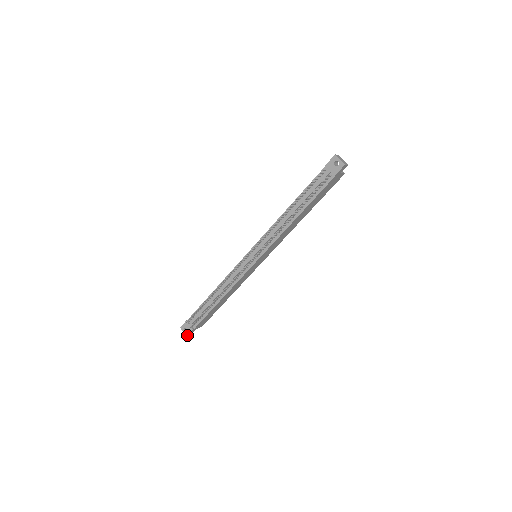
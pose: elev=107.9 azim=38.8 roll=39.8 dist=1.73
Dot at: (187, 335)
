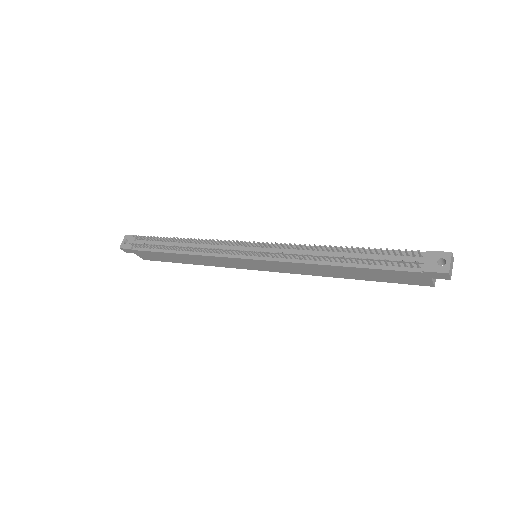
Dot at: (121, 247)
